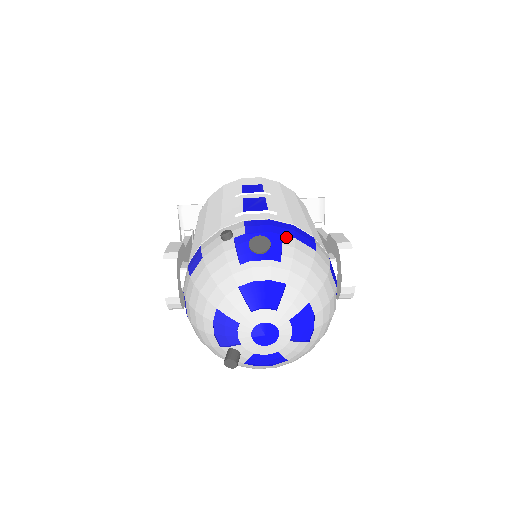
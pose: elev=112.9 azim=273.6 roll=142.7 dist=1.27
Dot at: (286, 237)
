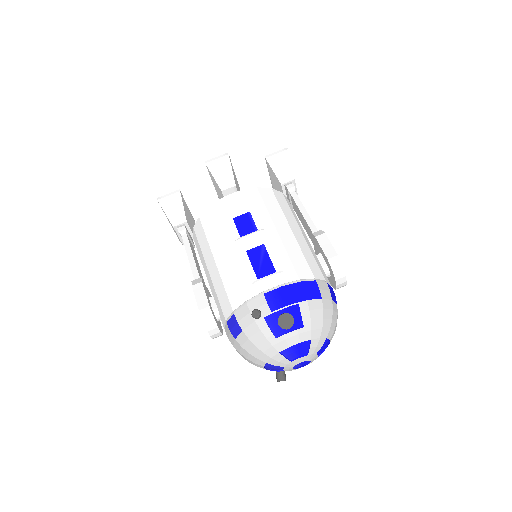
Dot at: (301, 303)
